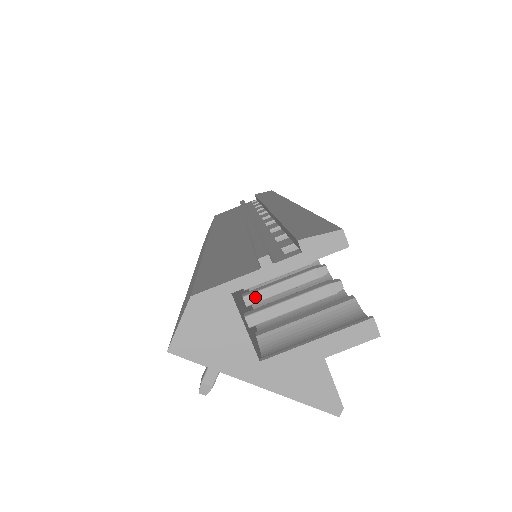
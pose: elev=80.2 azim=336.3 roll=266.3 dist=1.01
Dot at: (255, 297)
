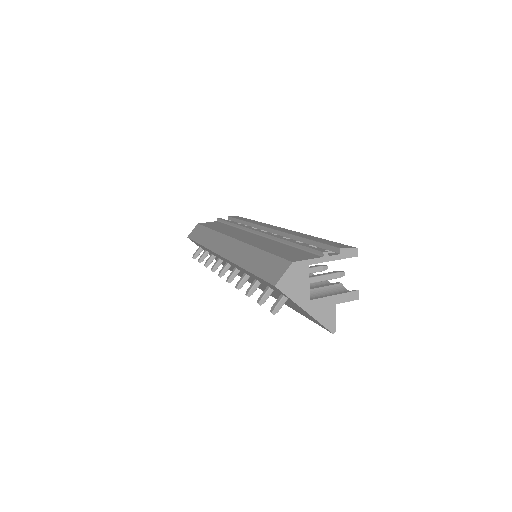
Dot at: occluded
